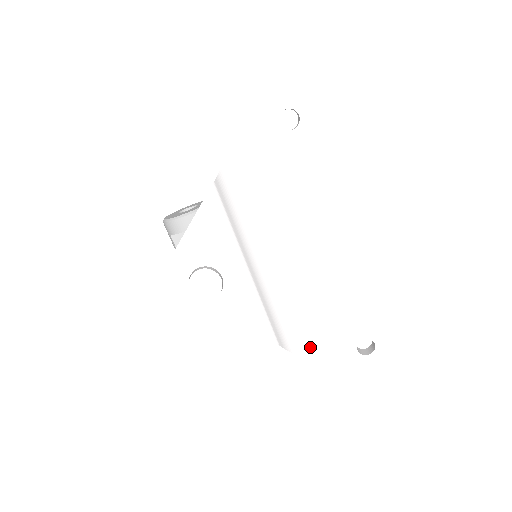
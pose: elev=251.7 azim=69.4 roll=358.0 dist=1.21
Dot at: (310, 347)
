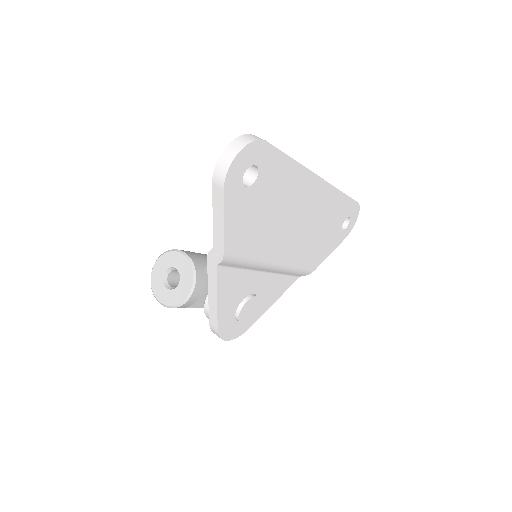
Dot at: (320, 259)
